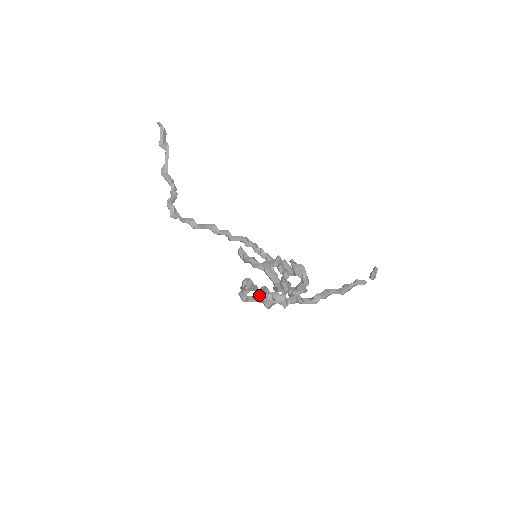
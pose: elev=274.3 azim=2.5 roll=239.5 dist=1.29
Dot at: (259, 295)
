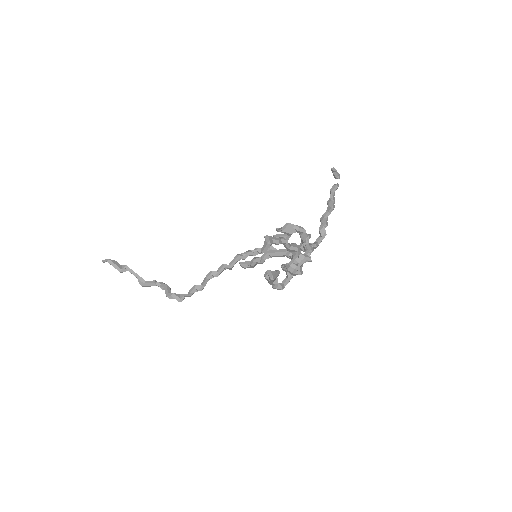
Dot at: (286, 274)
